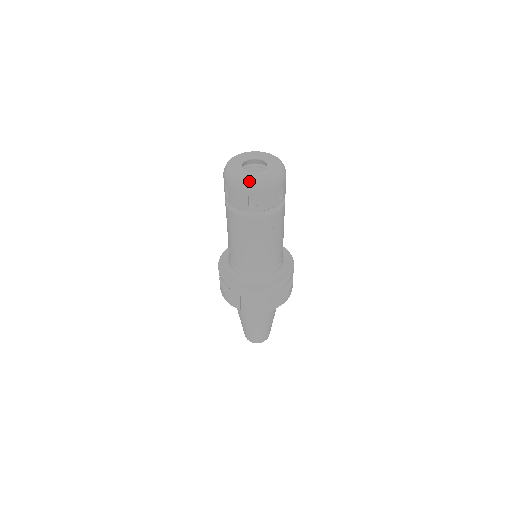
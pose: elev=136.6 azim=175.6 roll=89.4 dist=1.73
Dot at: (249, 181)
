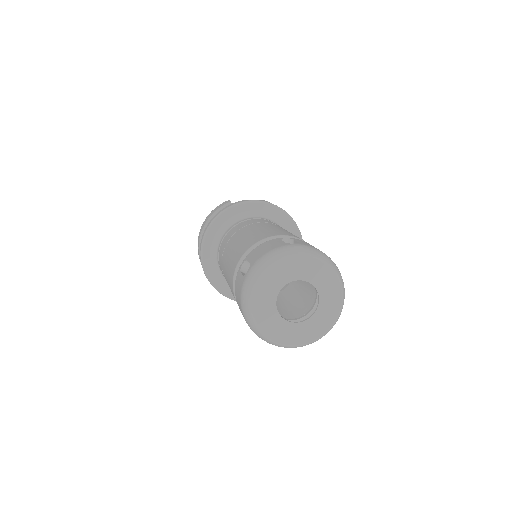
Dot at: (291, 347)
